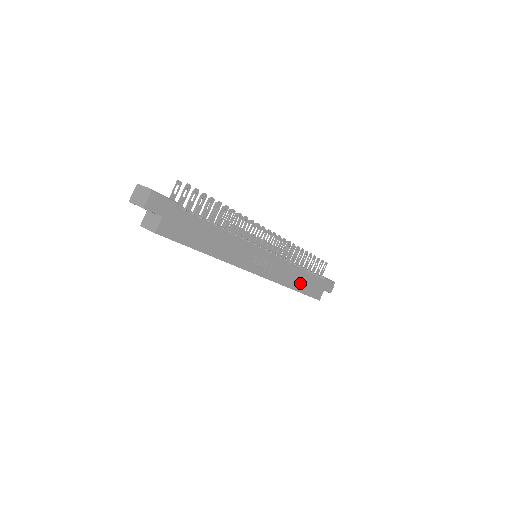
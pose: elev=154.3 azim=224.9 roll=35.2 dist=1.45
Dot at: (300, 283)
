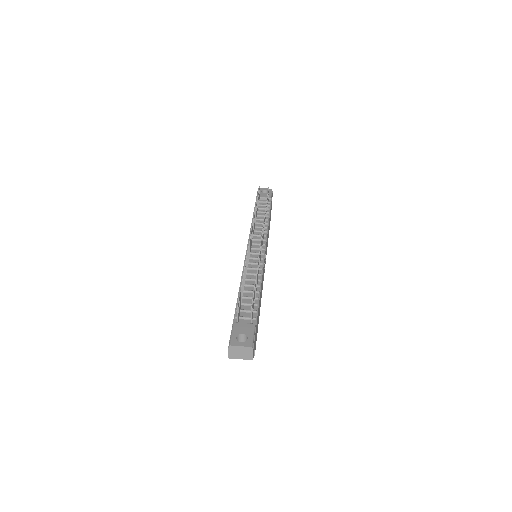
Dot at: occluded
